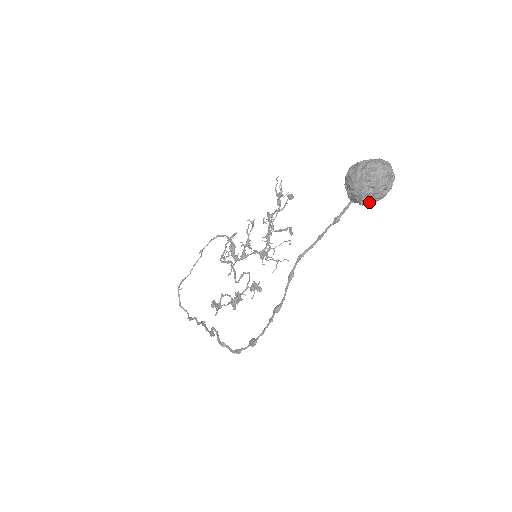
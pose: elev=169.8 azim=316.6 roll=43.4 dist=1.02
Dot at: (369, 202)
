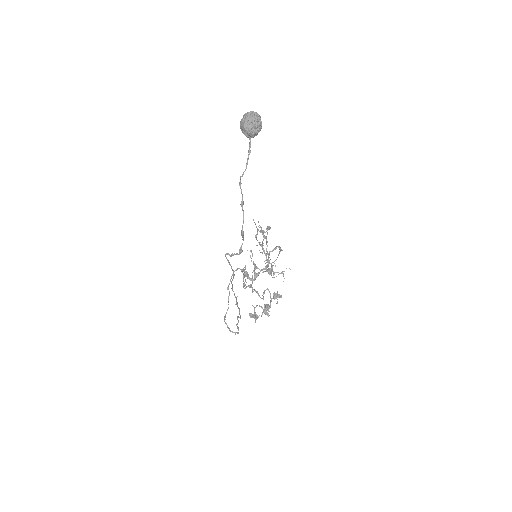
Dot at: (255, 131)
